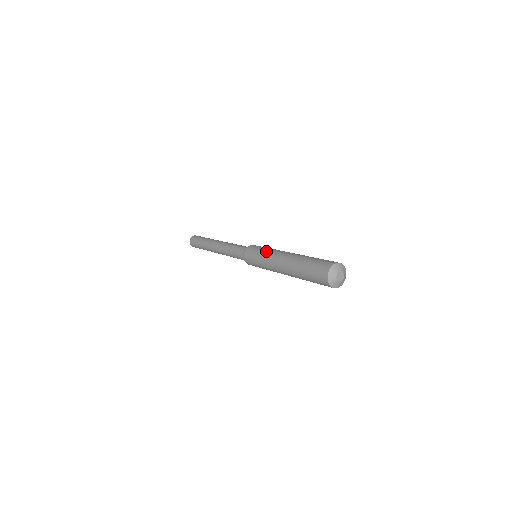
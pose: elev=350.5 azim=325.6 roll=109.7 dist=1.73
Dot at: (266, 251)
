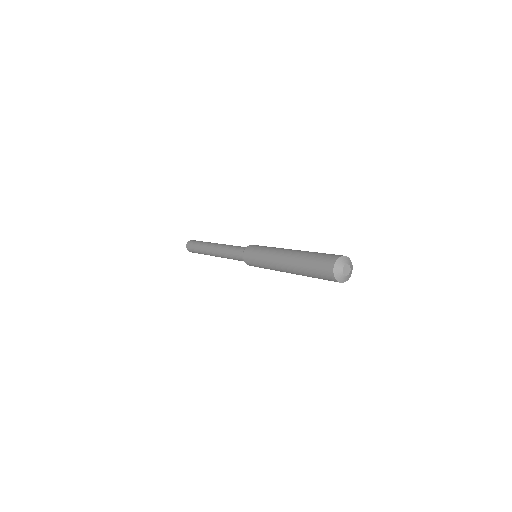
Dot at: (274, 247)
